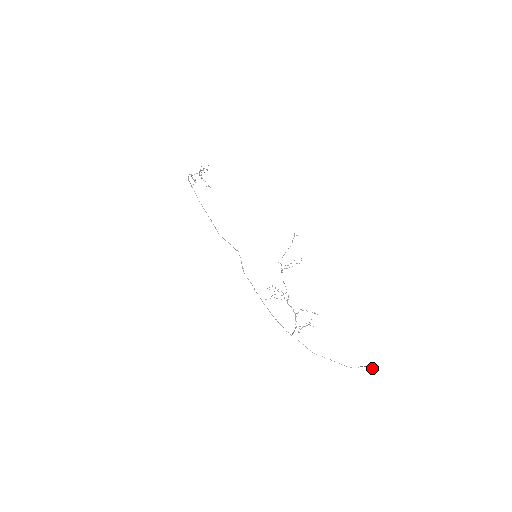
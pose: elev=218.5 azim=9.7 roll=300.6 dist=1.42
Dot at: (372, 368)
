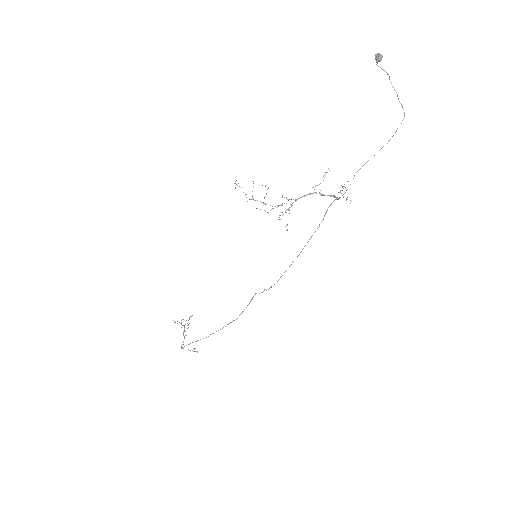
Dot at: (376, 56)
